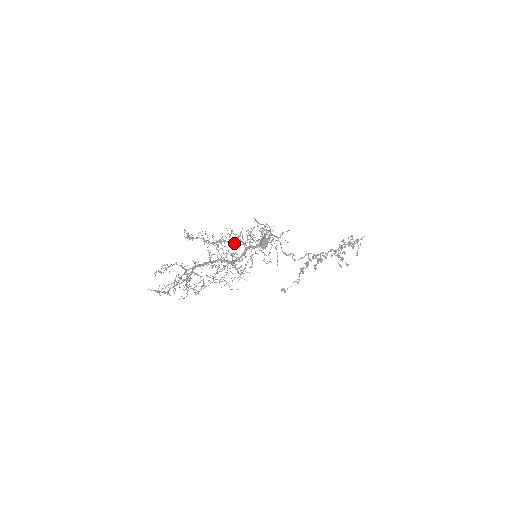
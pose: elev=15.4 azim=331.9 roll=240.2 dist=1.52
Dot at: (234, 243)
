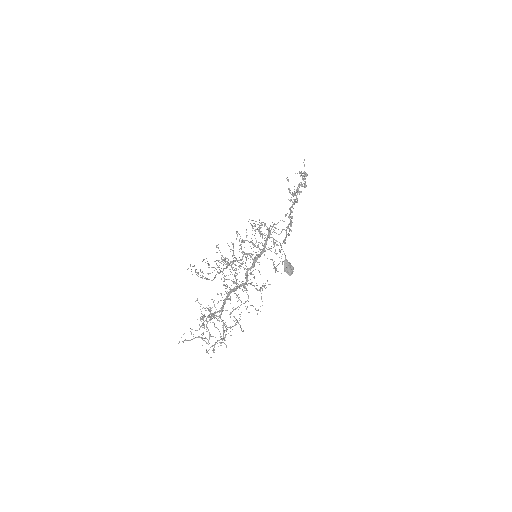
Dot at: occluded
